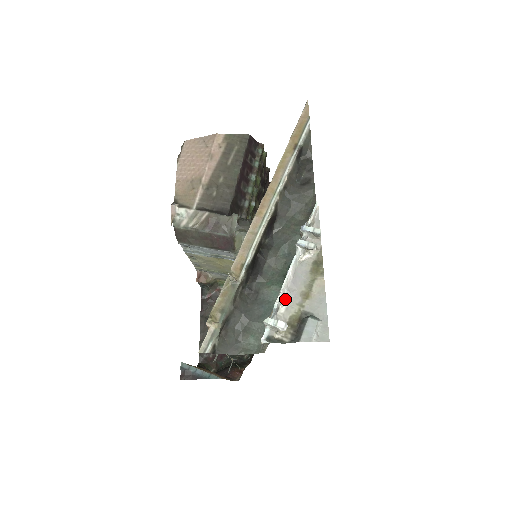
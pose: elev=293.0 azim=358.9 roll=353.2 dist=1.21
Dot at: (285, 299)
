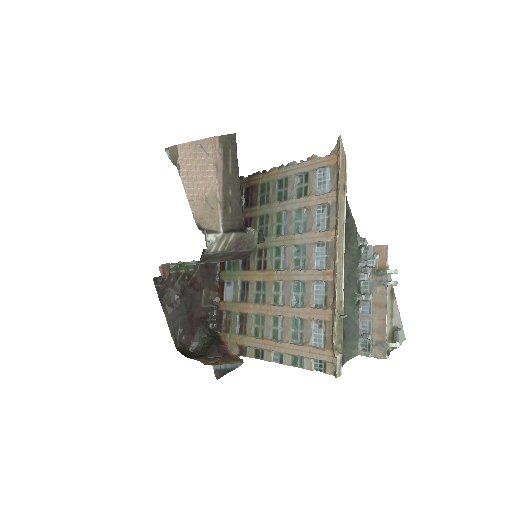
Dot at: (386, 324)
